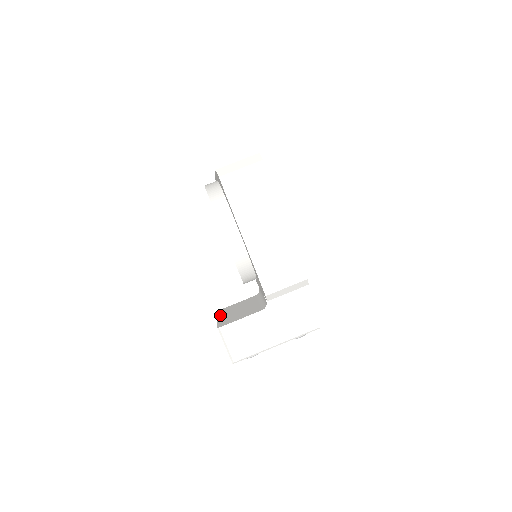
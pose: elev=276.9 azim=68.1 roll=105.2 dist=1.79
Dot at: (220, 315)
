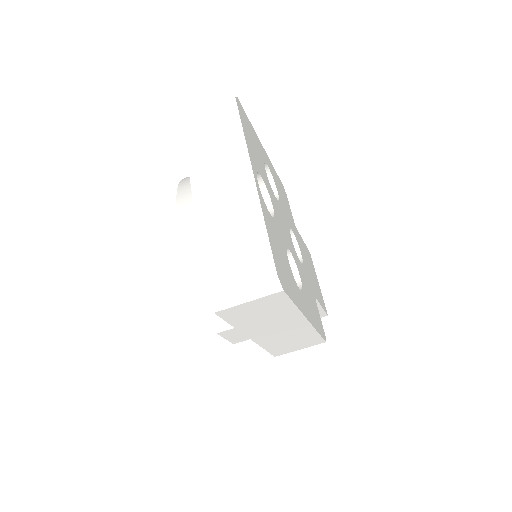
Dot at: occluded
